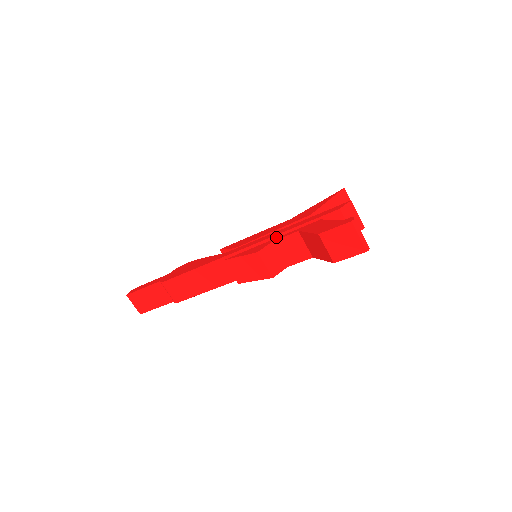
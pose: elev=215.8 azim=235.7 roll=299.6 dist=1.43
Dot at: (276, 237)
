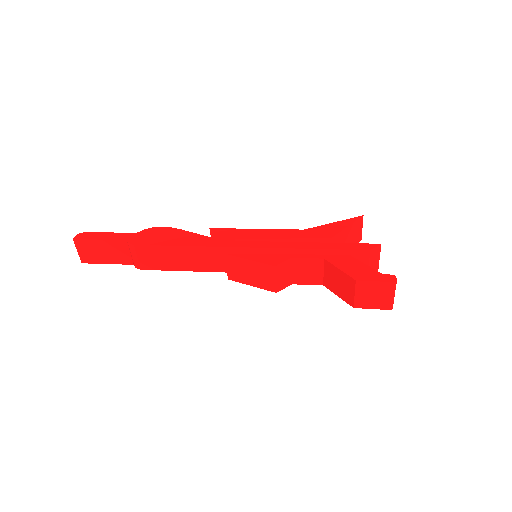
Dot at: (291, 250)
